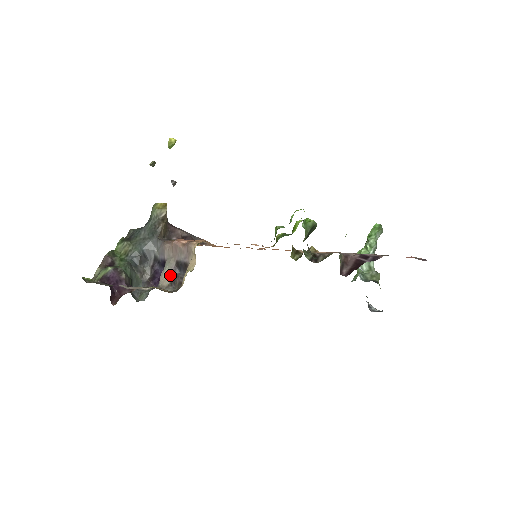
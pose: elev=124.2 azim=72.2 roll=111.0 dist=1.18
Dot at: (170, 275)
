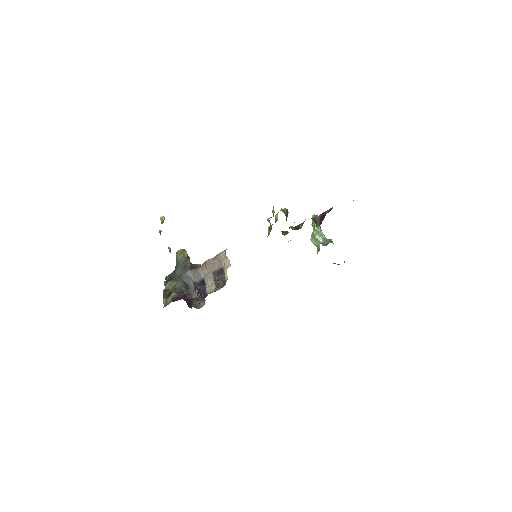
Dot at: (213, 282)
